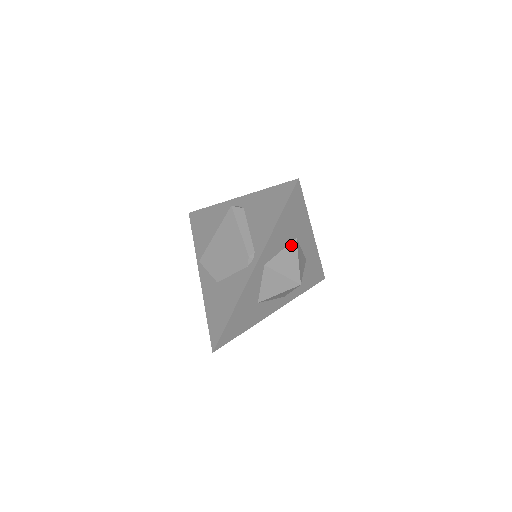
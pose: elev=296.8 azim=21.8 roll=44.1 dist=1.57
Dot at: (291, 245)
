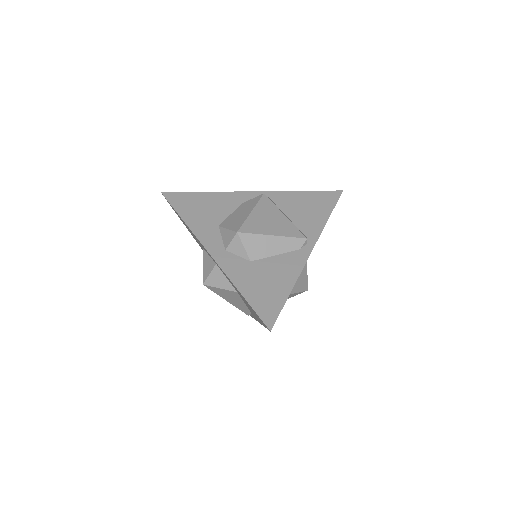
Dot at: occluded
